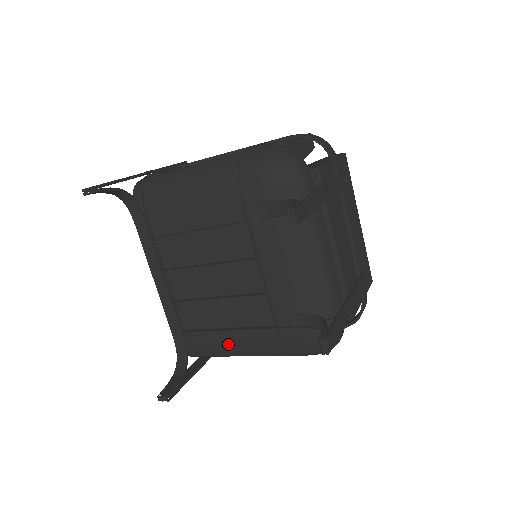
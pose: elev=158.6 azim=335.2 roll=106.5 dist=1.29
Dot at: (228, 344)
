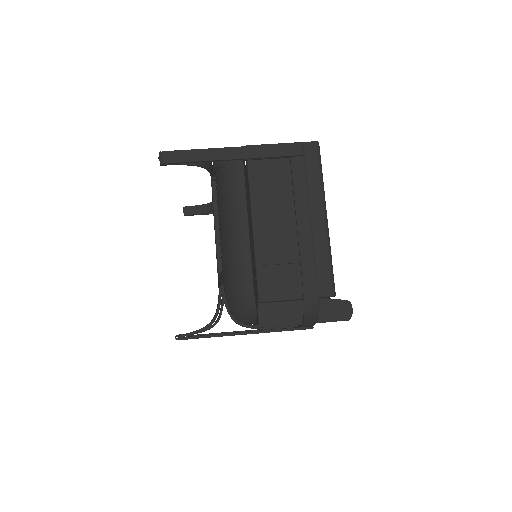
Dot at: occluded
